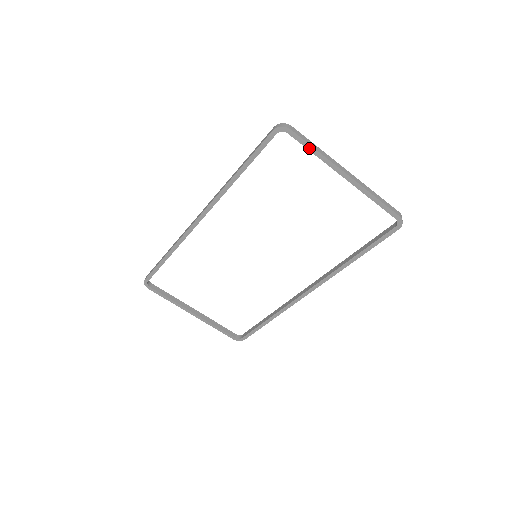
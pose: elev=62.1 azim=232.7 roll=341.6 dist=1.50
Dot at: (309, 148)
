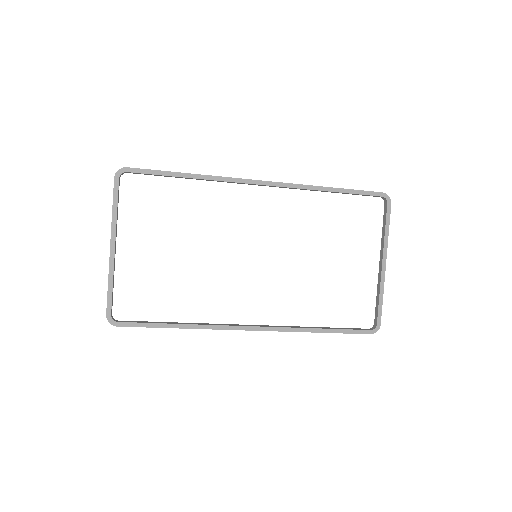
Dot at: (387, 225)
